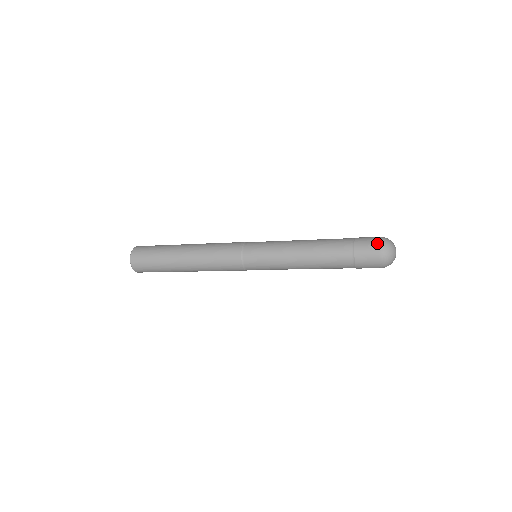
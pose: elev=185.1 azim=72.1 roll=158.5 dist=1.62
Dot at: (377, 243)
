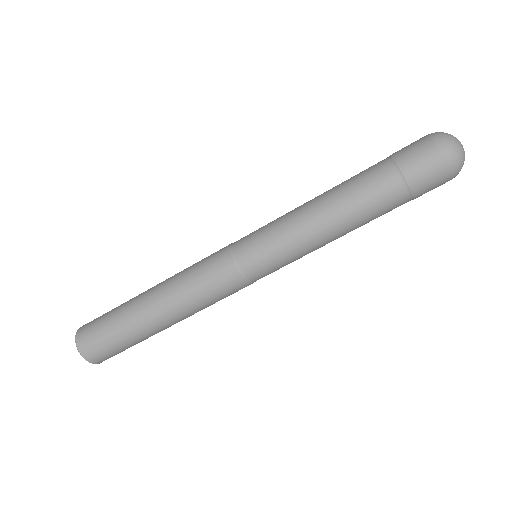
Dot at: (428, 142)
